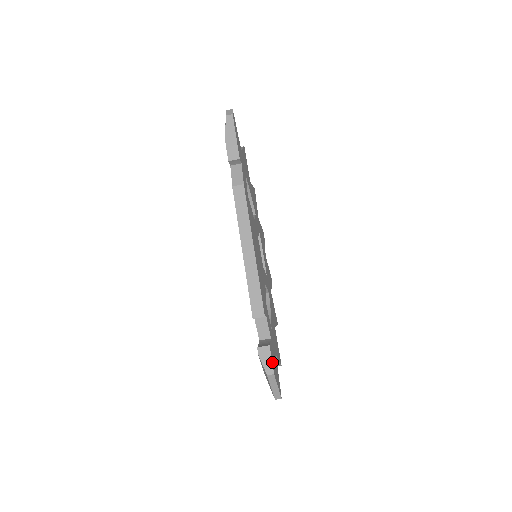
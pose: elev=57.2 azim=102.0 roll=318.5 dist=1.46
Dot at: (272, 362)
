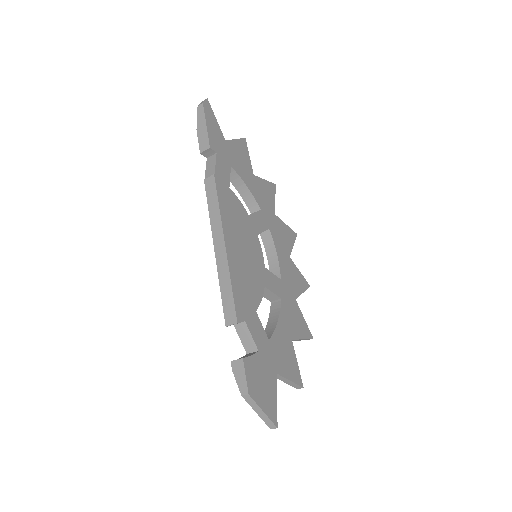
Dot at: (247, 379)
